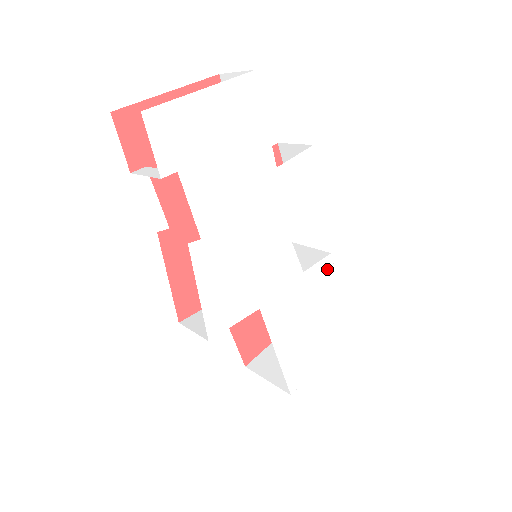
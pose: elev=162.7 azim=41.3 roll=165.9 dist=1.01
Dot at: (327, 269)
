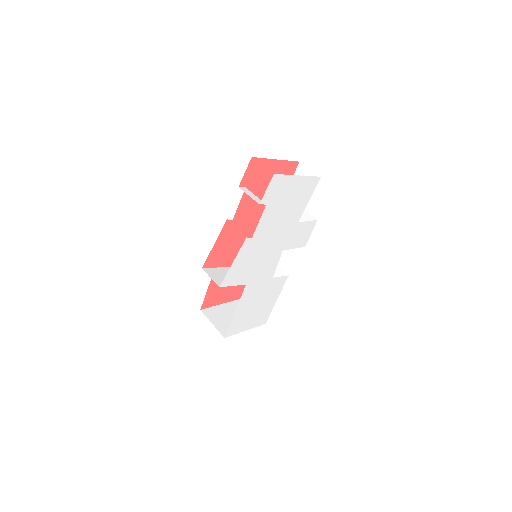
Dot at: (282, 282)
